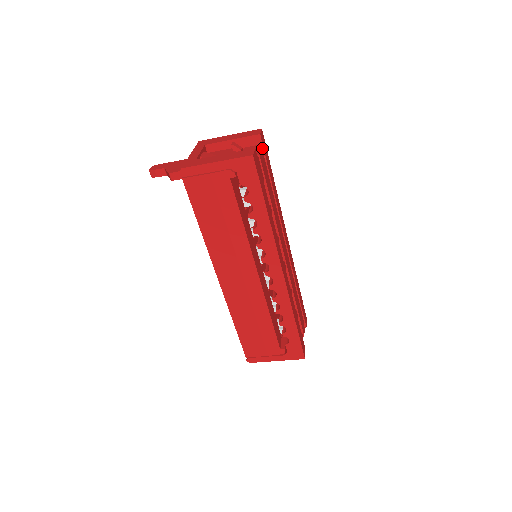
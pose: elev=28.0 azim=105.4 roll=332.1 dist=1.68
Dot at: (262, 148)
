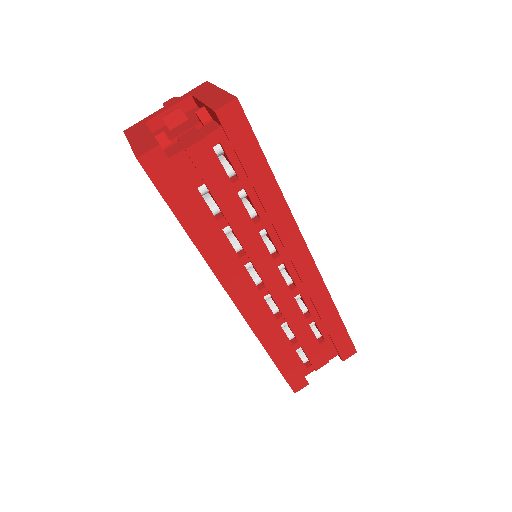
Dot at: (225, 131)
